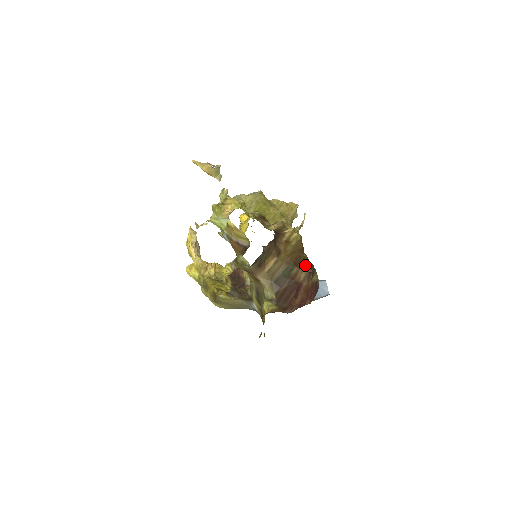
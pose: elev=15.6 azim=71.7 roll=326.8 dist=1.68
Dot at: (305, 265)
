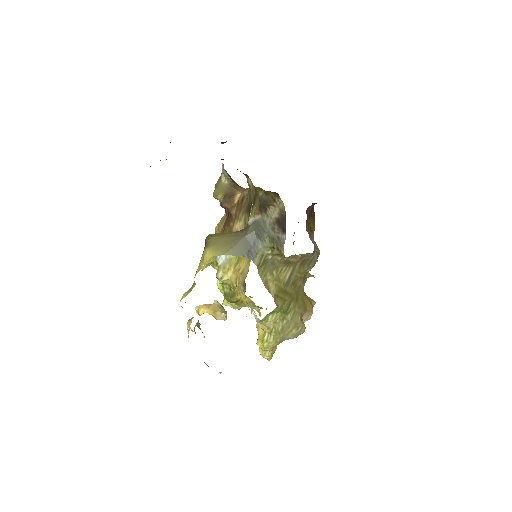
Dot at: occluded
